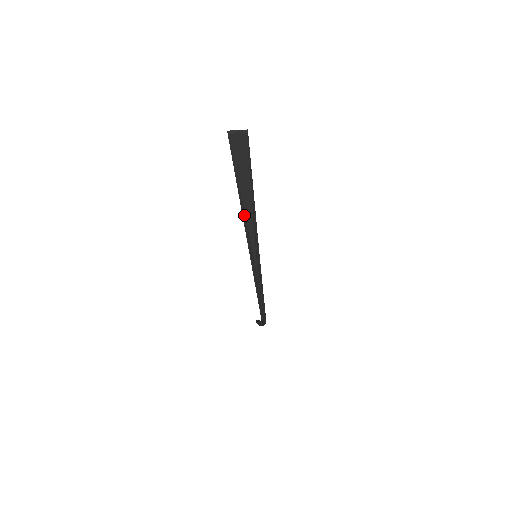
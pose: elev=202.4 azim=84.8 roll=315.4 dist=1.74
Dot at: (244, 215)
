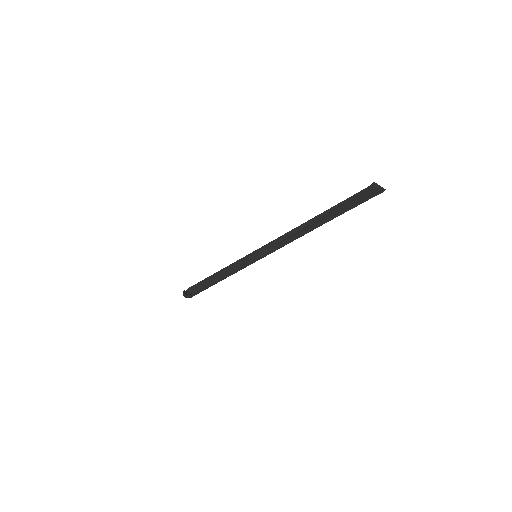
Dot at: (294, 232)
